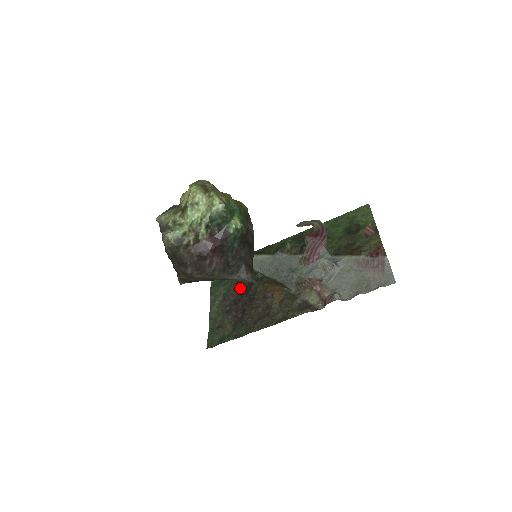
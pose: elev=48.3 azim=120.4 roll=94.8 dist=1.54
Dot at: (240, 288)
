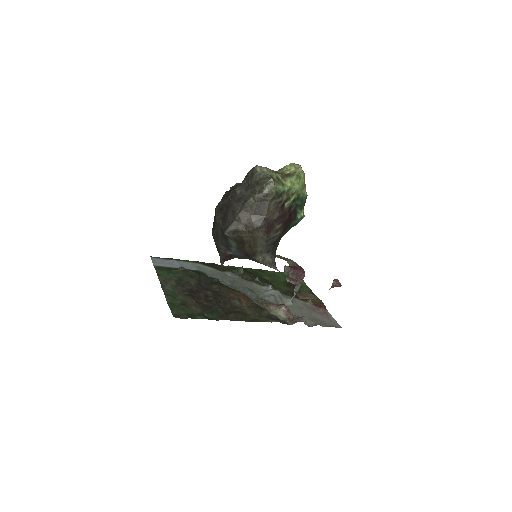
Dot at: (196, 282)
